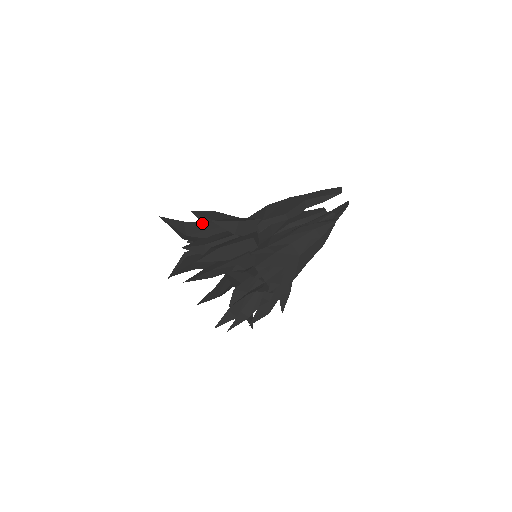
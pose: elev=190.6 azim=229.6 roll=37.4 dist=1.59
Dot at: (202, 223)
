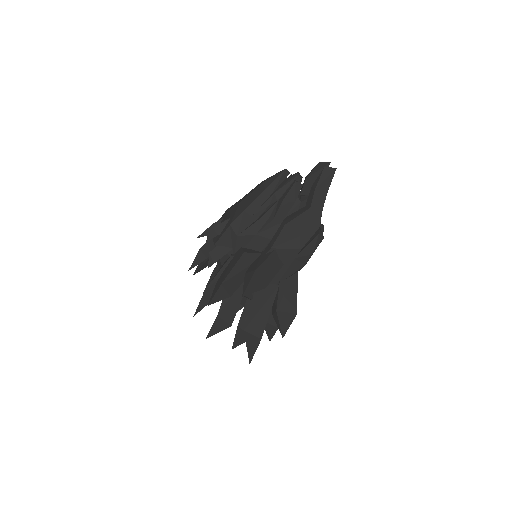
Dot at: occluded
